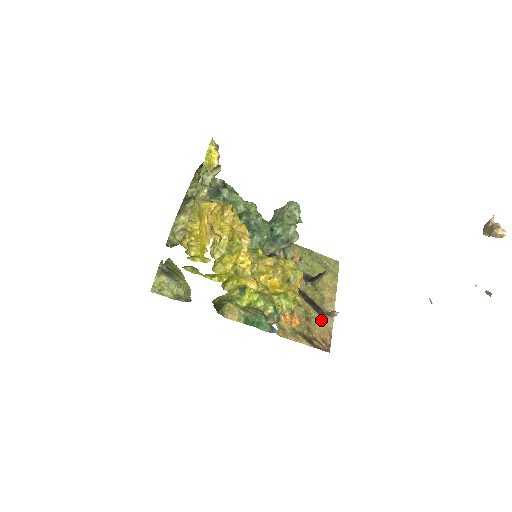
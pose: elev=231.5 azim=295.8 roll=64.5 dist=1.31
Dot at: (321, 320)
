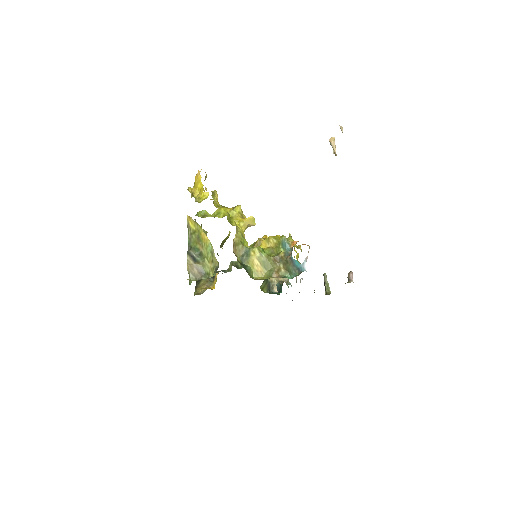
Dot at: occluded
